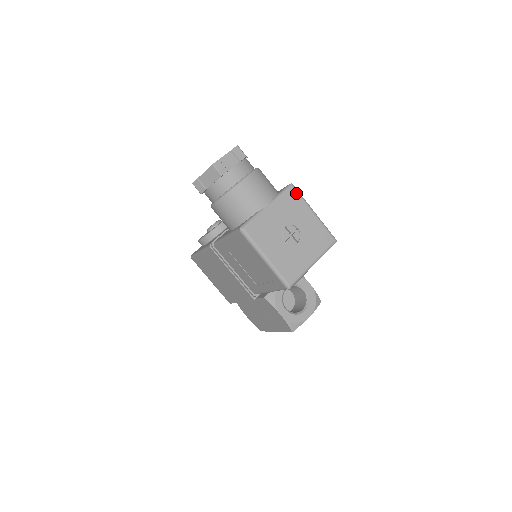
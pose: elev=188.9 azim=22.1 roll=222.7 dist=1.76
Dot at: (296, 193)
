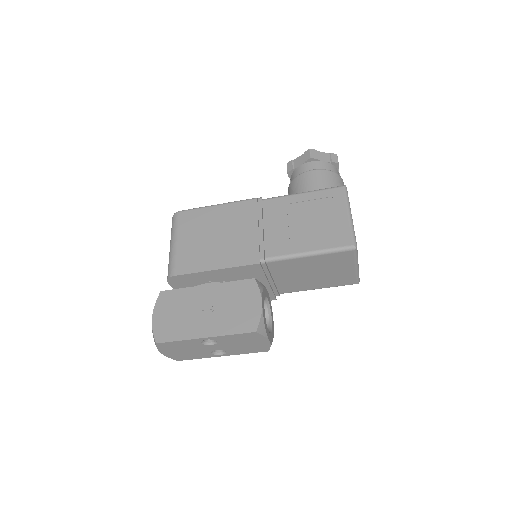
Dot at: occluded
